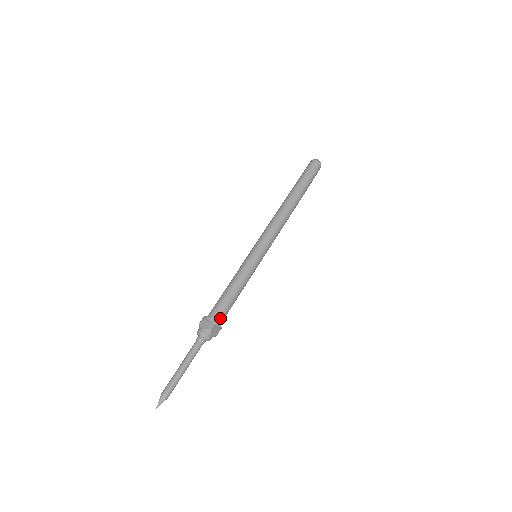
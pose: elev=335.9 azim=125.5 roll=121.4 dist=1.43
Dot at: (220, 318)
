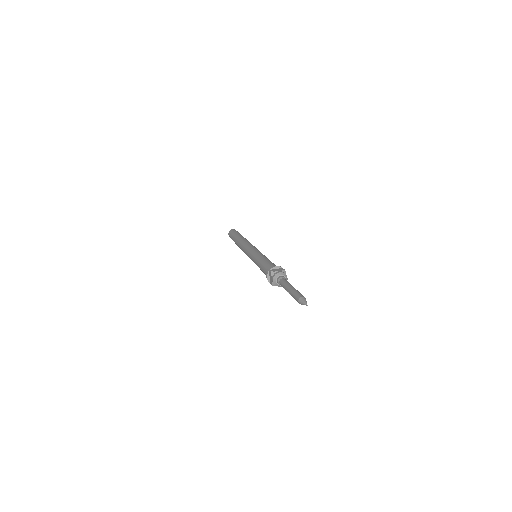
Dot at: occluded
